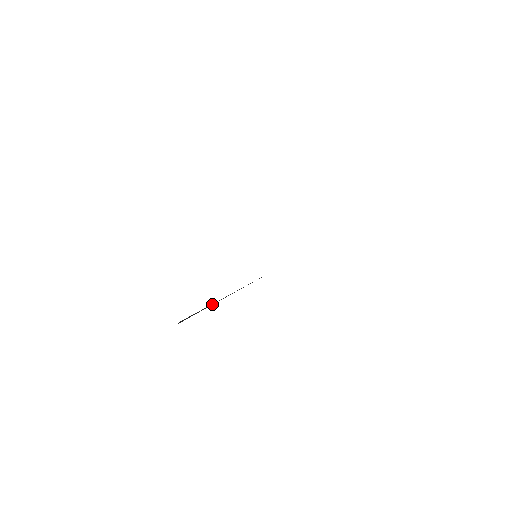
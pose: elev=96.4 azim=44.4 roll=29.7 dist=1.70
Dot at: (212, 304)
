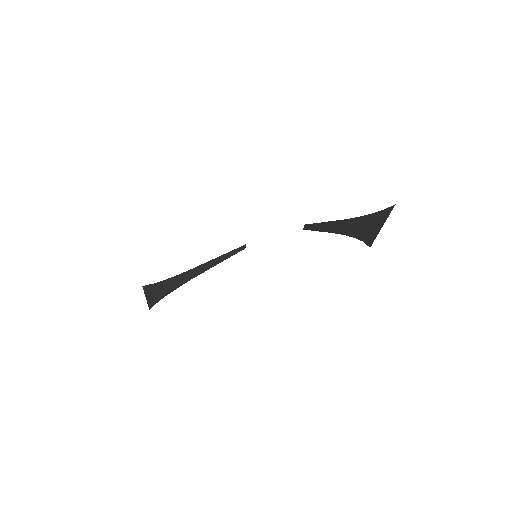
Dot at: (187, 278)
